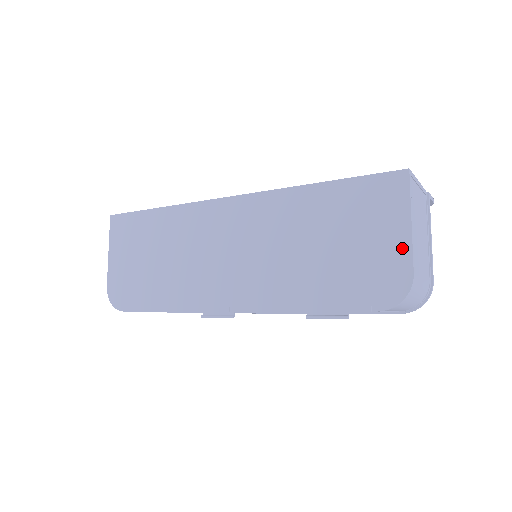
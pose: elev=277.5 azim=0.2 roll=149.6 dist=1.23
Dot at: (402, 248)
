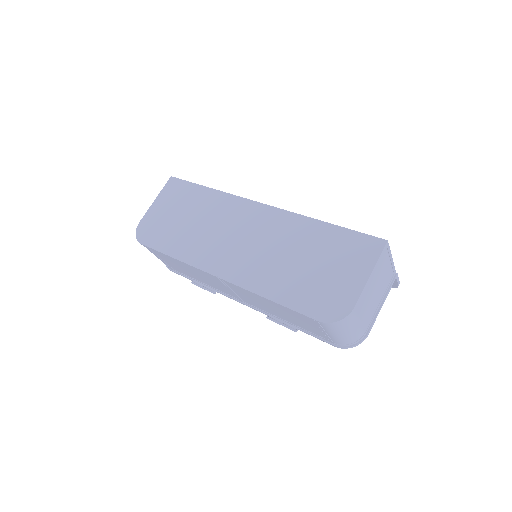
Dot at: (356, 288)
